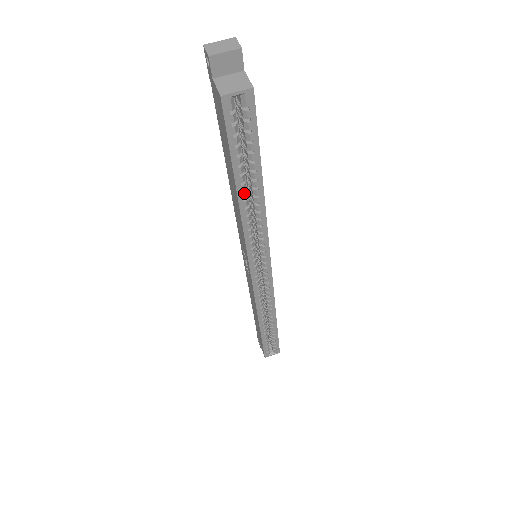
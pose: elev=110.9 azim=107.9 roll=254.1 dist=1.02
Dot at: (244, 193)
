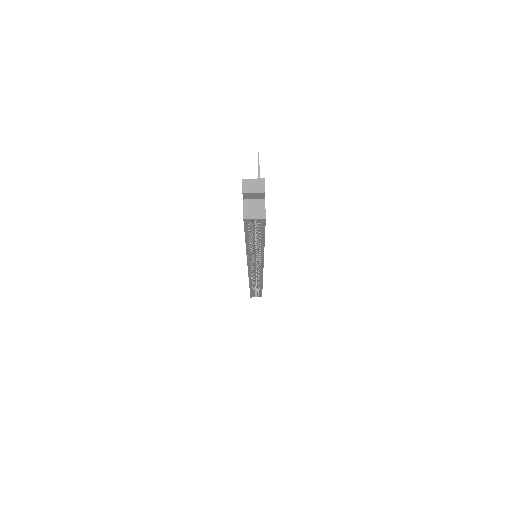
Dot at: (251, 246)
